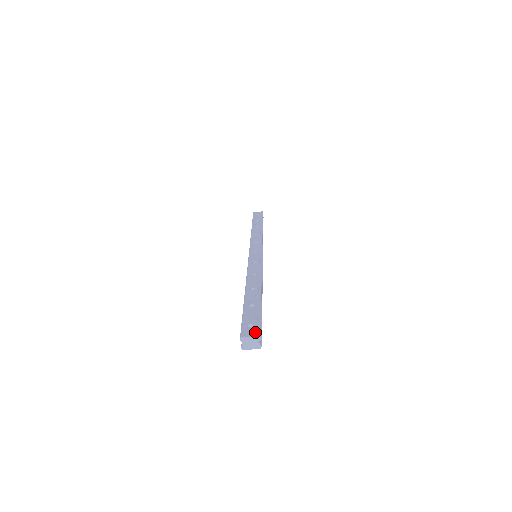
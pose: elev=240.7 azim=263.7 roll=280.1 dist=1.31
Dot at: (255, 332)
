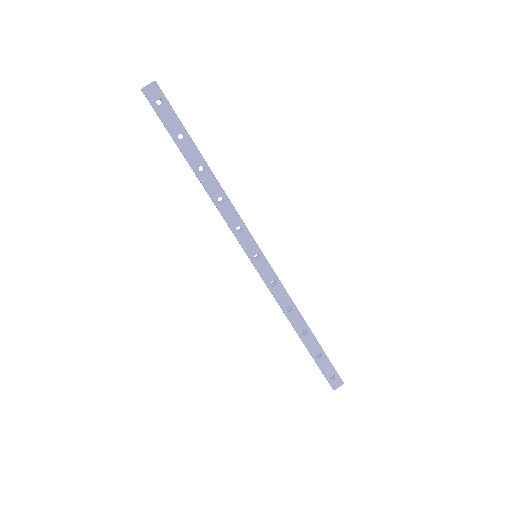
Dot at: occluded
